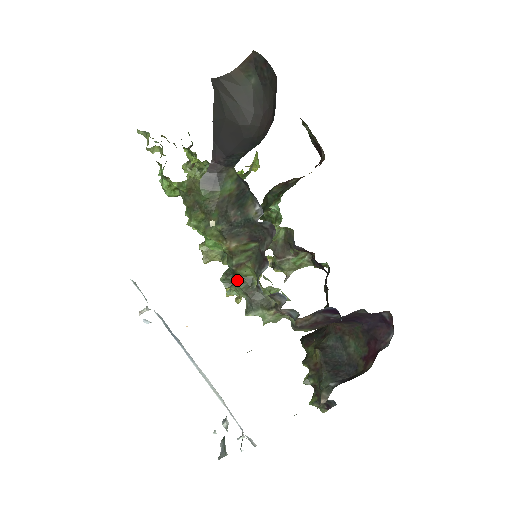
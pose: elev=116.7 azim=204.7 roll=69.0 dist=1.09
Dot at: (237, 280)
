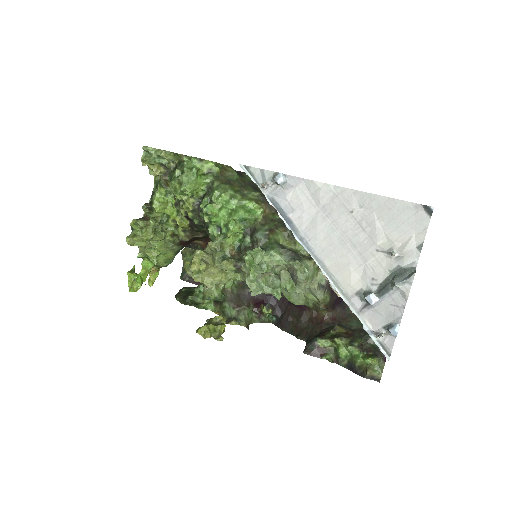
Dot at: (271, 244)
